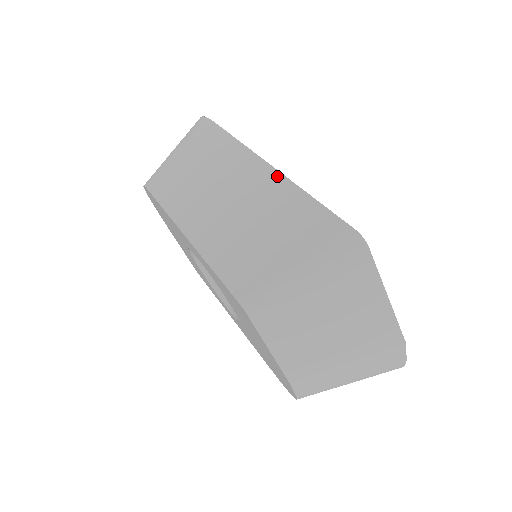
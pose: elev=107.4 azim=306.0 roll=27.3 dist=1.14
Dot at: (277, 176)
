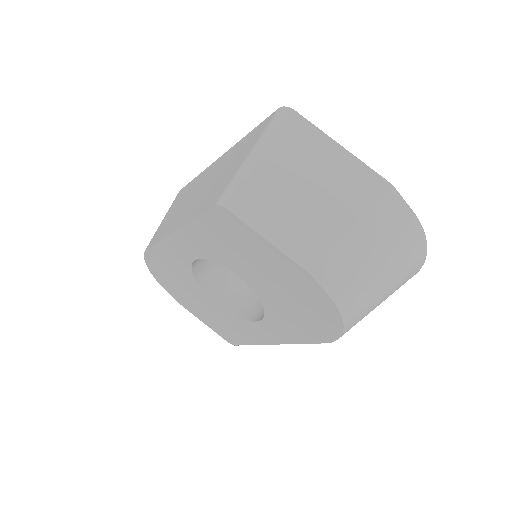
Dot at: (225, 154)
